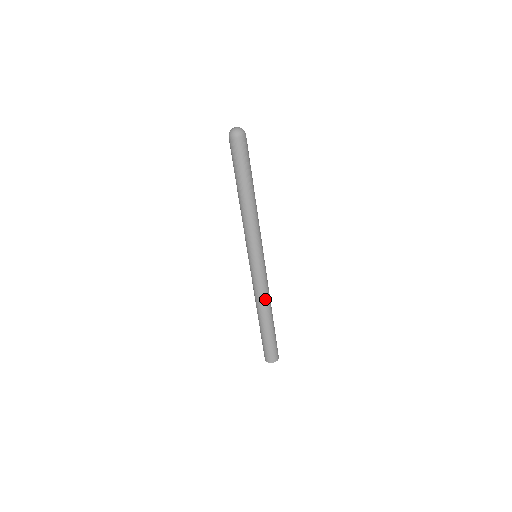
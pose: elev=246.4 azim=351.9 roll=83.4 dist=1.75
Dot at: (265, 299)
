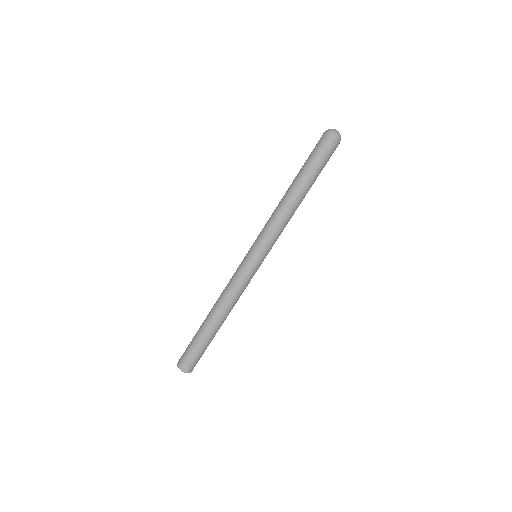
Dot at: (235, 303)
